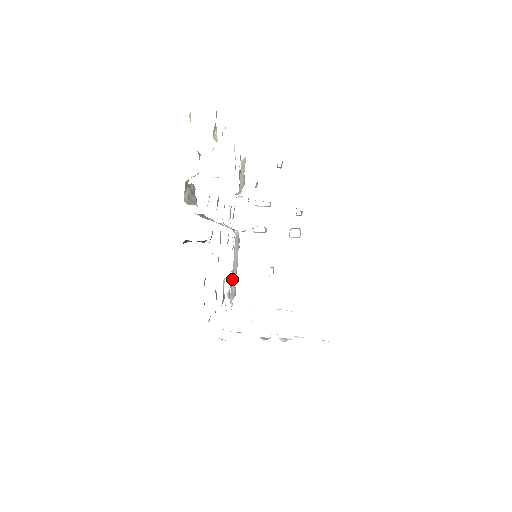
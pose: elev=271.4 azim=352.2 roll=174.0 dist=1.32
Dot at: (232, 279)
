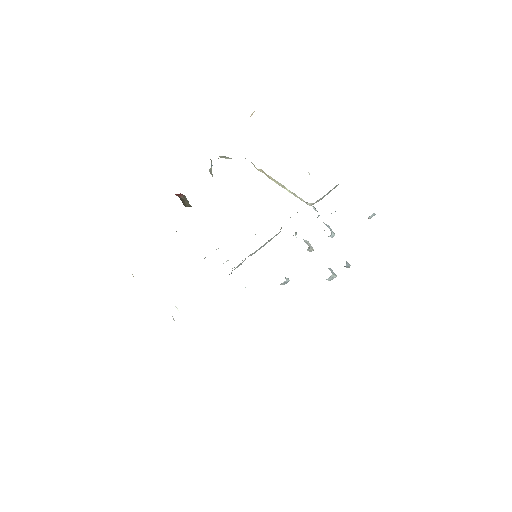
Dot at: (248, 256)
